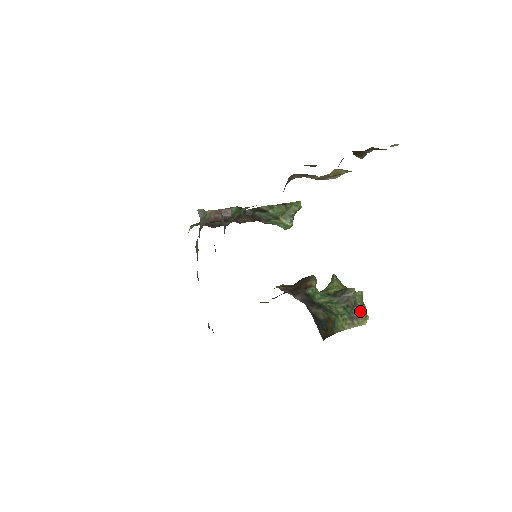
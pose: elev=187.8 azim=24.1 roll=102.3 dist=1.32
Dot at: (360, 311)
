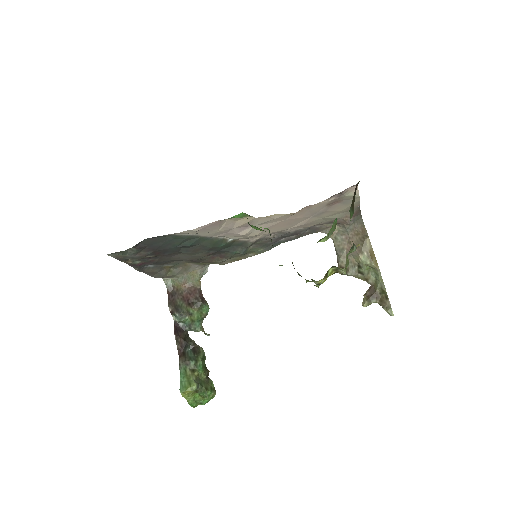
Dot at: occluded
